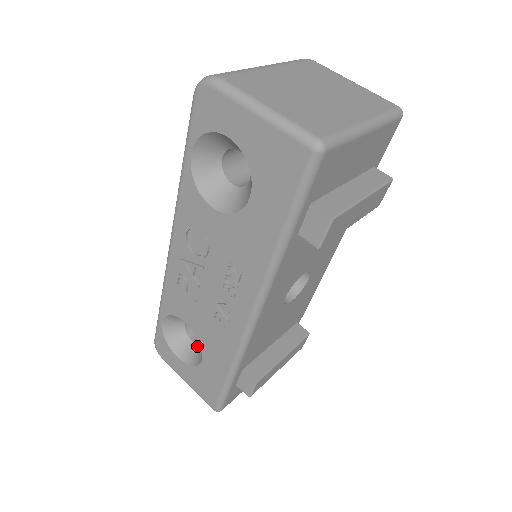
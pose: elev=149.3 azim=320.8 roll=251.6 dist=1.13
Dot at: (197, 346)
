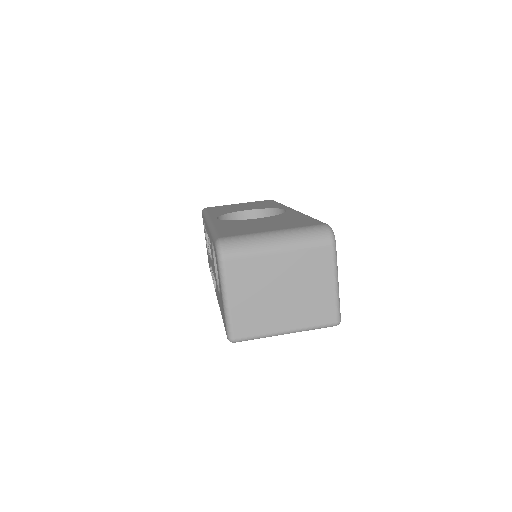
Dot at: occluded
